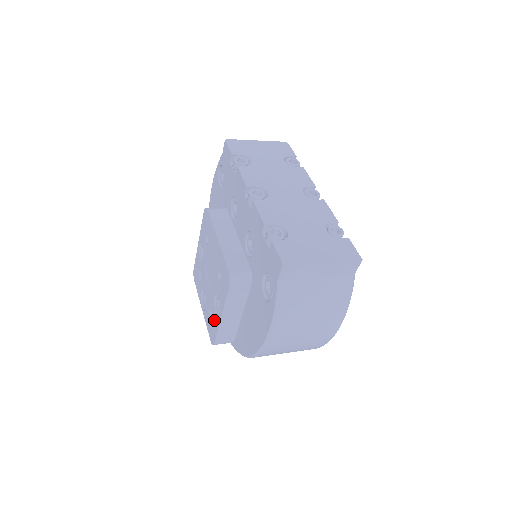
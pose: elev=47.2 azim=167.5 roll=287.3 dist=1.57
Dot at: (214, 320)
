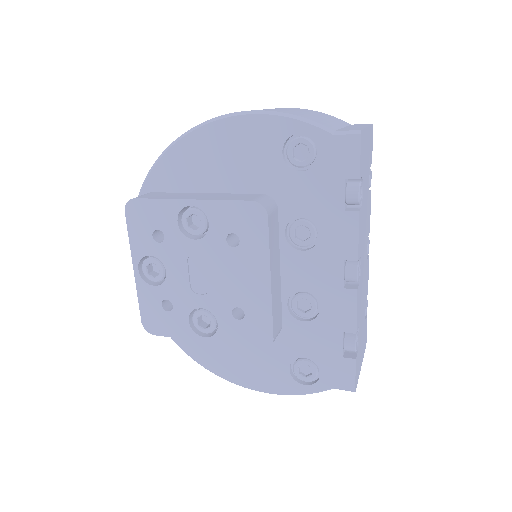
Dot at: (176, 322)
